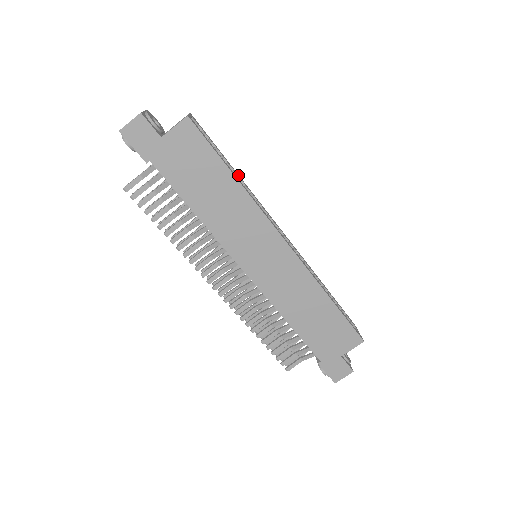
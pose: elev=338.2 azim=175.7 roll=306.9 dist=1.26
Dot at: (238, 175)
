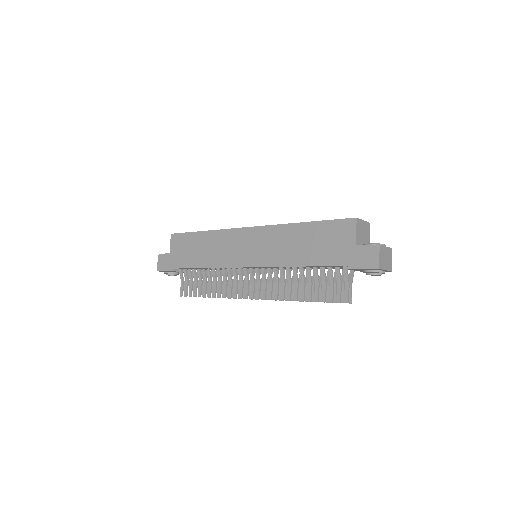
Dot at: occluded
